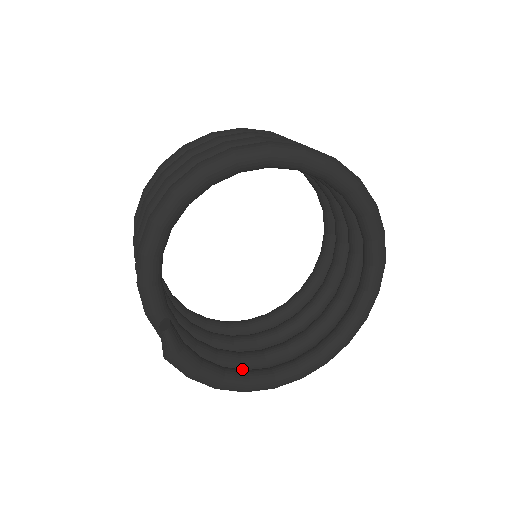
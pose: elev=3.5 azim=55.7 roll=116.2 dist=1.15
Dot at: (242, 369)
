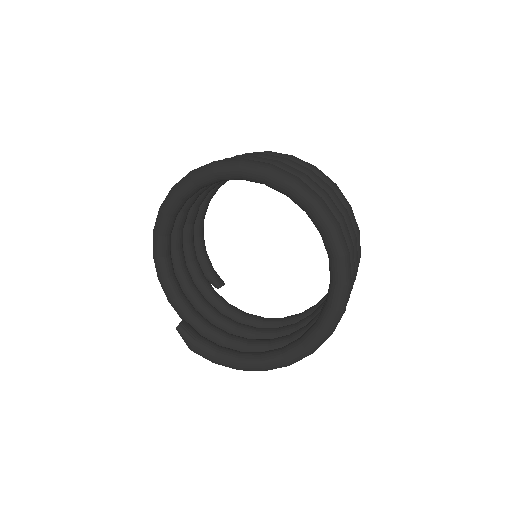
Dot at: occluded
